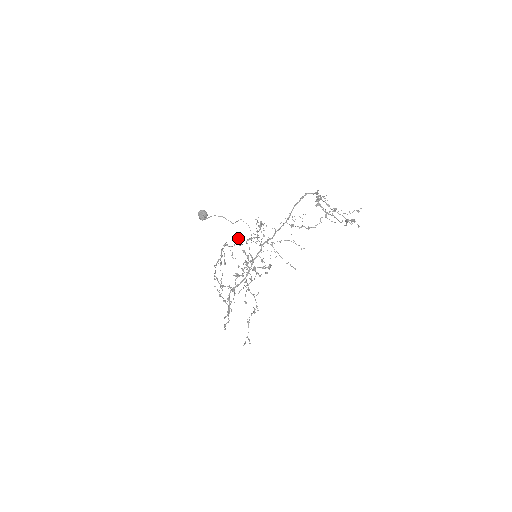
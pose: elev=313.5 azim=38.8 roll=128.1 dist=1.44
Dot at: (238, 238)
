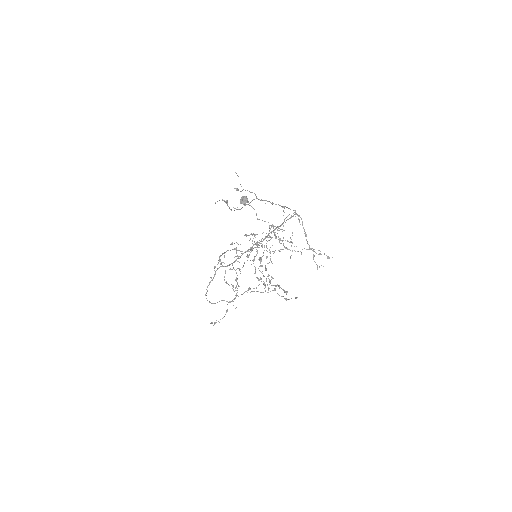
Dot at: occluded
